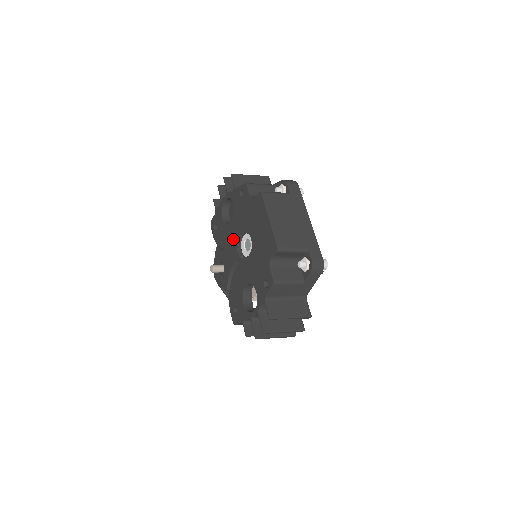
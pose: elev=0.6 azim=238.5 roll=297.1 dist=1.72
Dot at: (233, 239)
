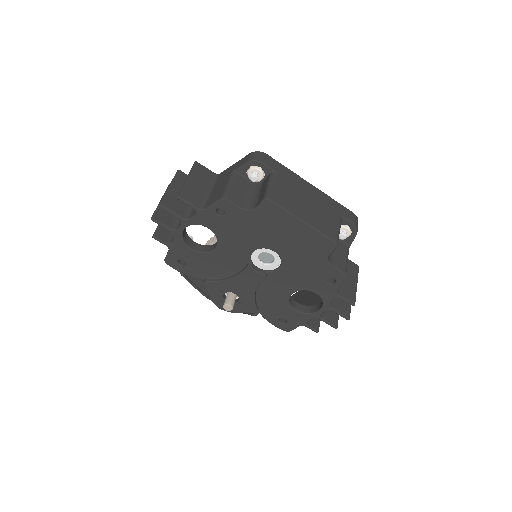
Dot at: (234, 263)
